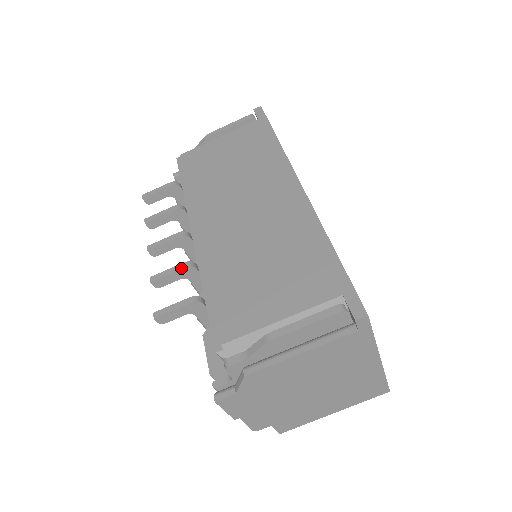
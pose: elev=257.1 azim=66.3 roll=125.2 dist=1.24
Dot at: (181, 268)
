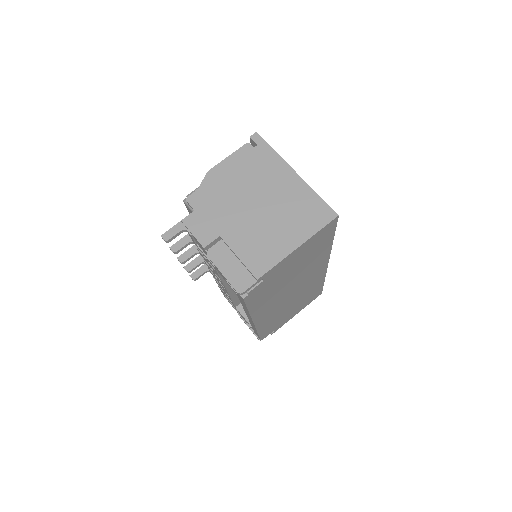
Dot at: (187, 234)
